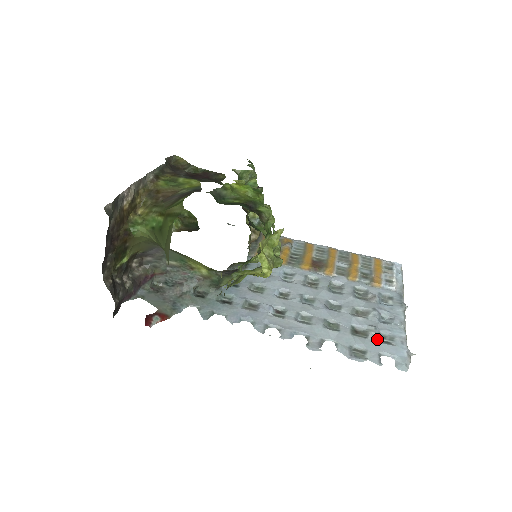
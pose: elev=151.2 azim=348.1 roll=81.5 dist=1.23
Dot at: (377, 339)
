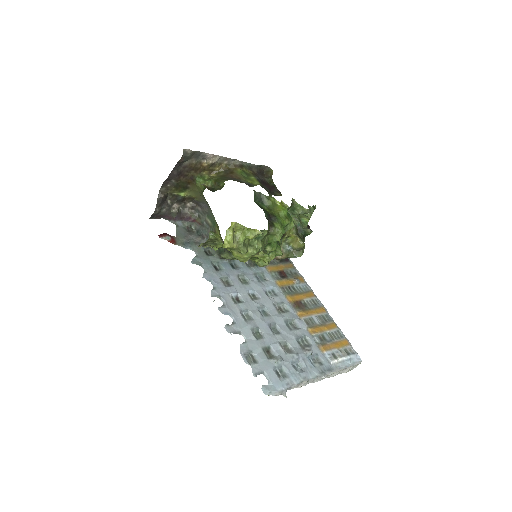
Dot at: (274, 366)
